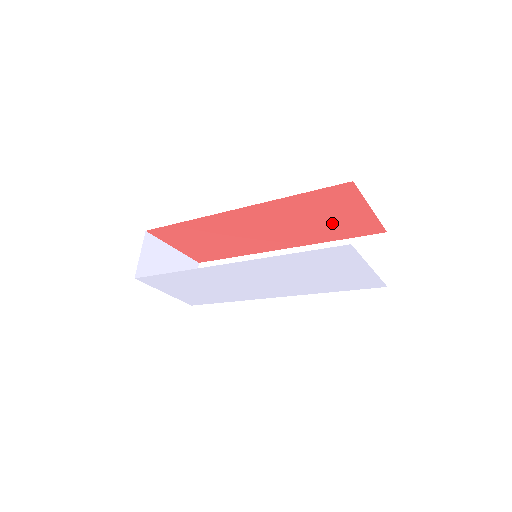
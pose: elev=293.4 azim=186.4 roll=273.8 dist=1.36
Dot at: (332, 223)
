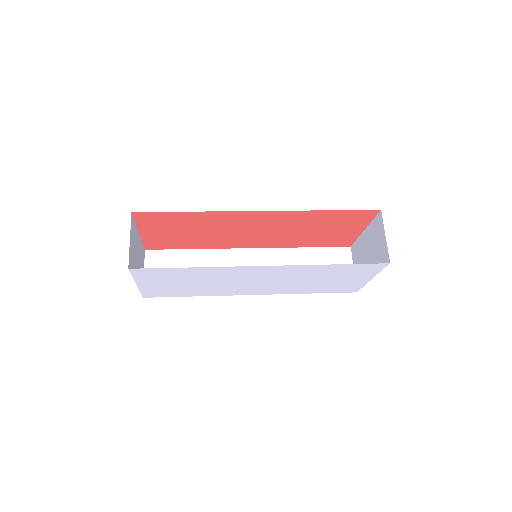
Dot at: (323, 235)
